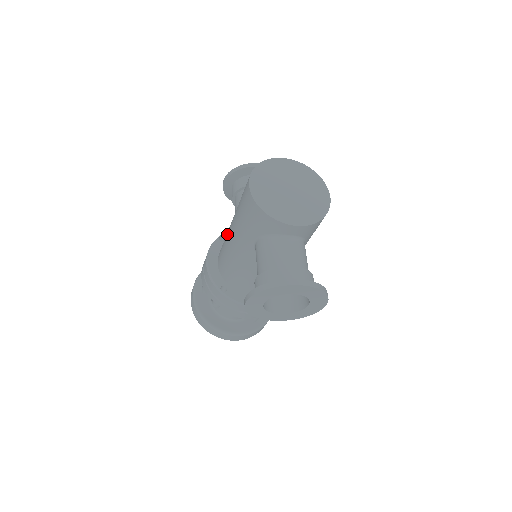
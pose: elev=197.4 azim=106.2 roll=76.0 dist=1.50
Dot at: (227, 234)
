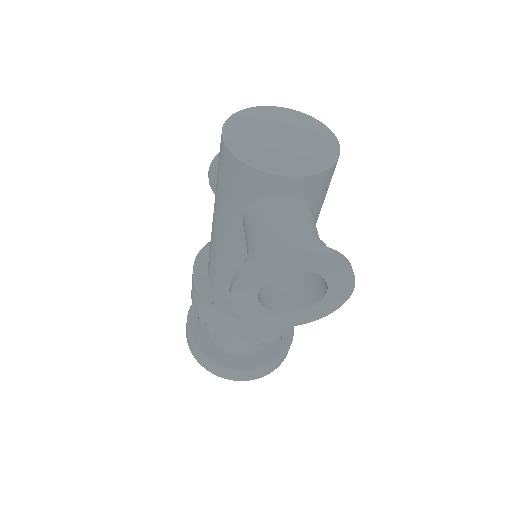
Dot at: occluded
